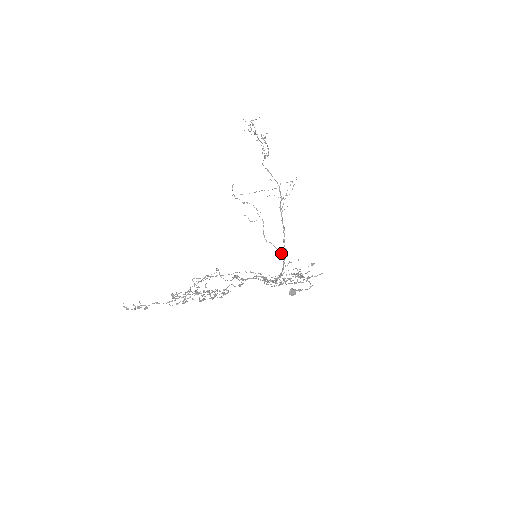
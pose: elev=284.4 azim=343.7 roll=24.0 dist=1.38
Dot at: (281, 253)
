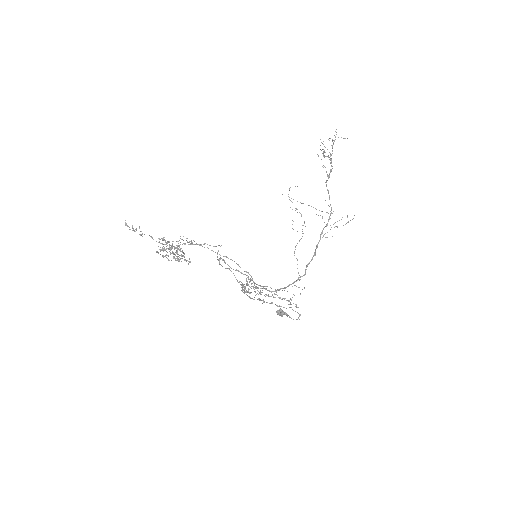
Dot at: occluded
